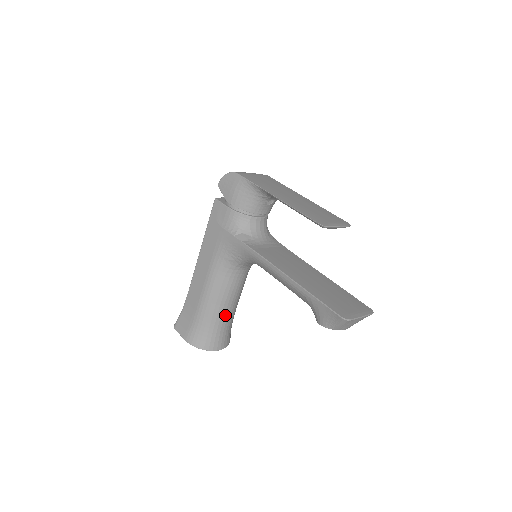
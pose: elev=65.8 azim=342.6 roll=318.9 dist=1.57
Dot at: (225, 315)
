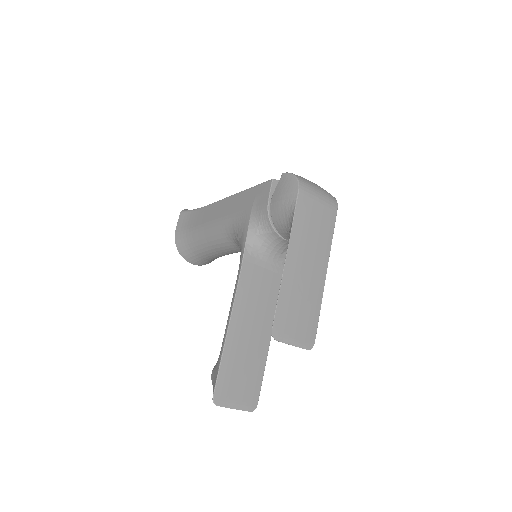
Dot at: (211, 253)
